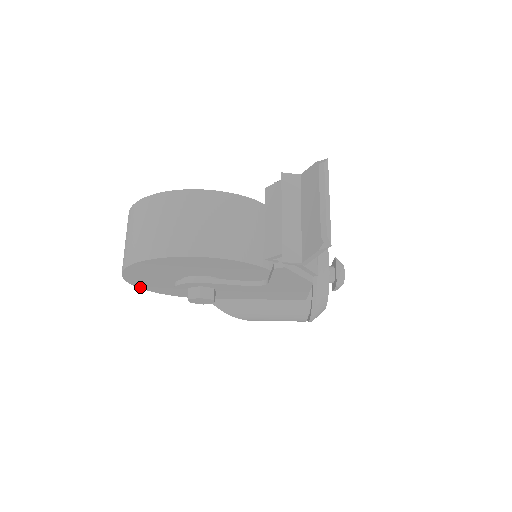
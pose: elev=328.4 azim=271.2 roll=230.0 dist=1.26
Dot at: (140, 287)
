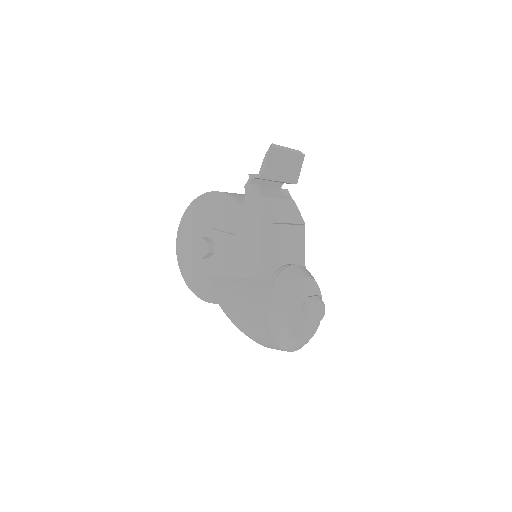
Dot at: (180, 267)
